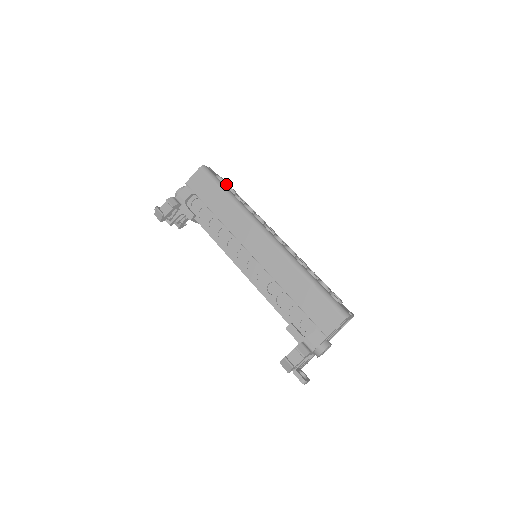
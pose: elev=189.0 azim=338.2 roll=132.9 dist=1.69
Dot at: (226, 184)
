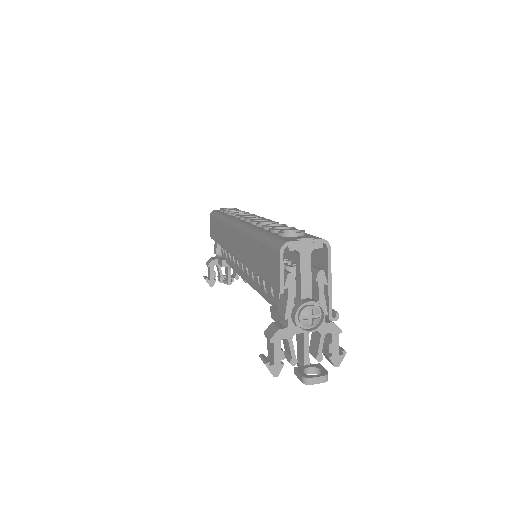
Dot at: (224, 210)
